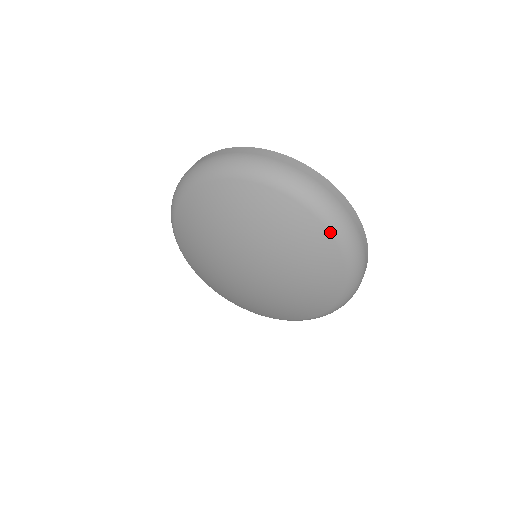
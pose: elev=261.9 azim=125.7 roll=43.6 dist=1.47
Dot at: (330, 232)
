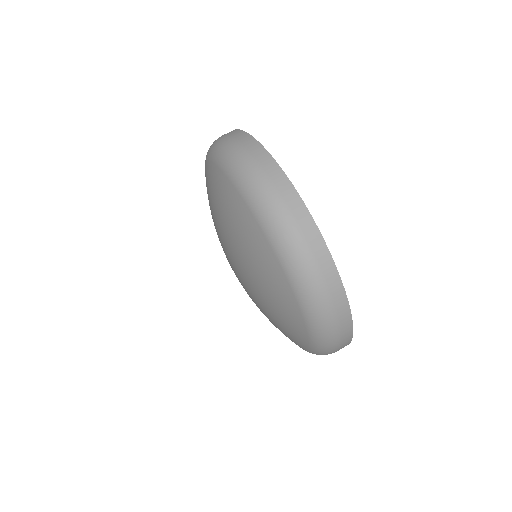
Dot at: (276, 254)
